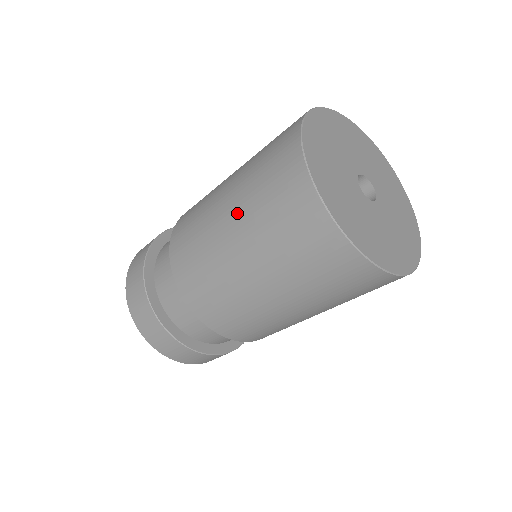
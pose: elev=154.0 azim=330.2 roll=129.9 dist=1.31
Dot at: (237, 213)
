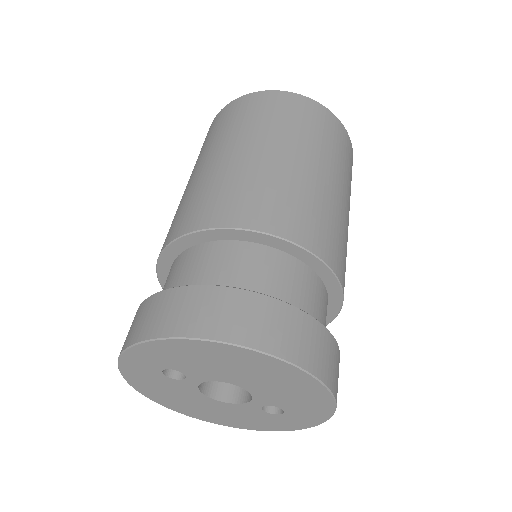
Dot at: (261, 139)
